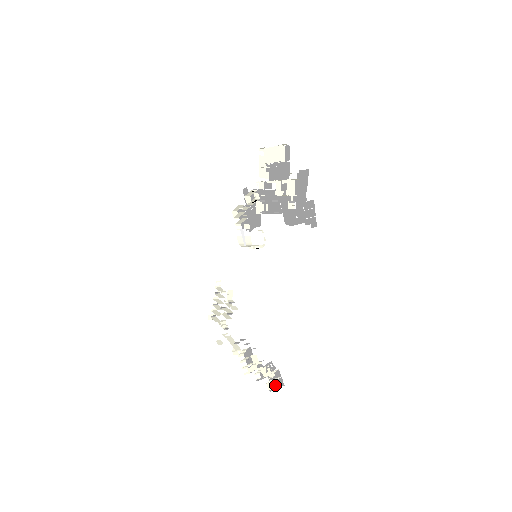
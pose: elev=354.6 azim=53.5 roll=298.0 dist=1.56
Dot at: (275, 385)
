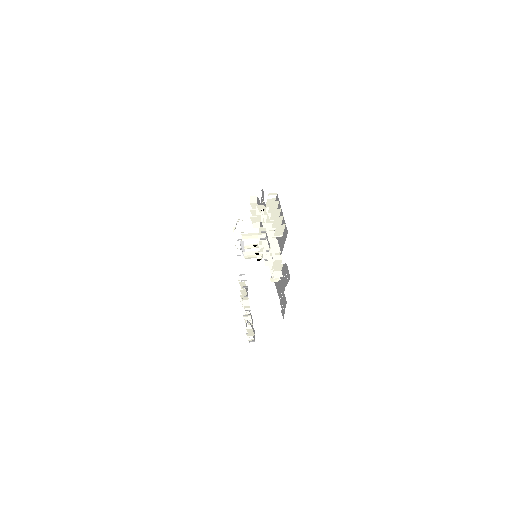
Dot at: occluded
